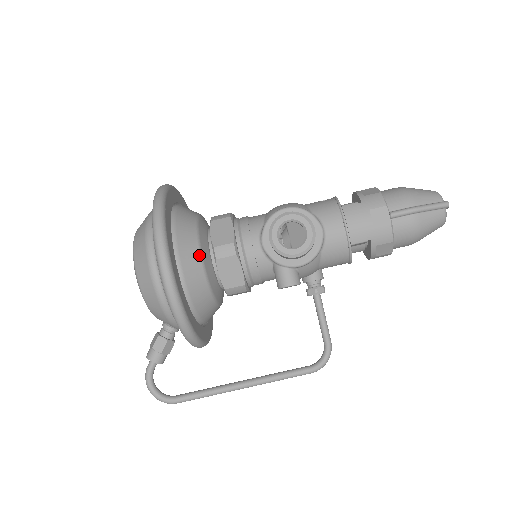
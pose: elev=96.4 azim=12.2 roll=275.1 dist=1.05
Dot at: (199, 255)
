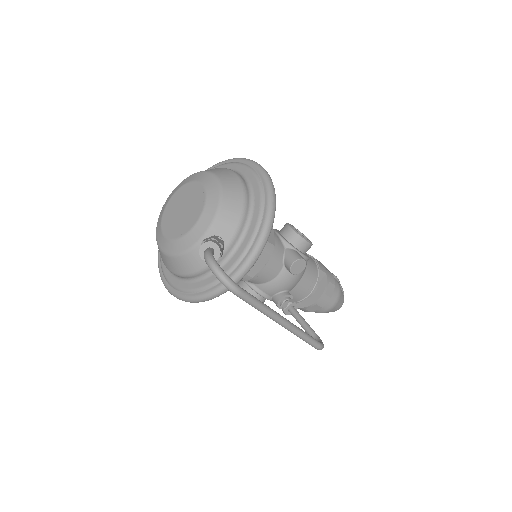
Dot at: occluded
